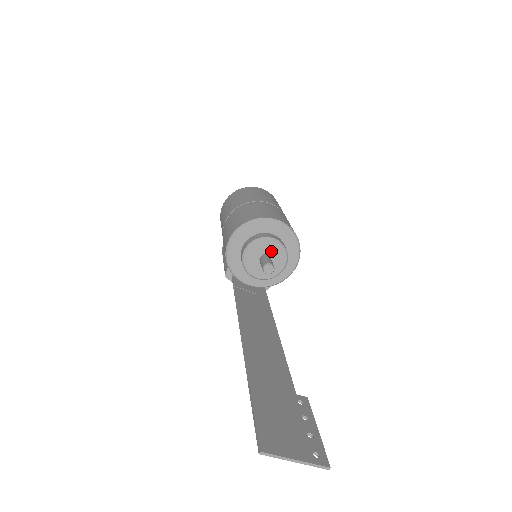
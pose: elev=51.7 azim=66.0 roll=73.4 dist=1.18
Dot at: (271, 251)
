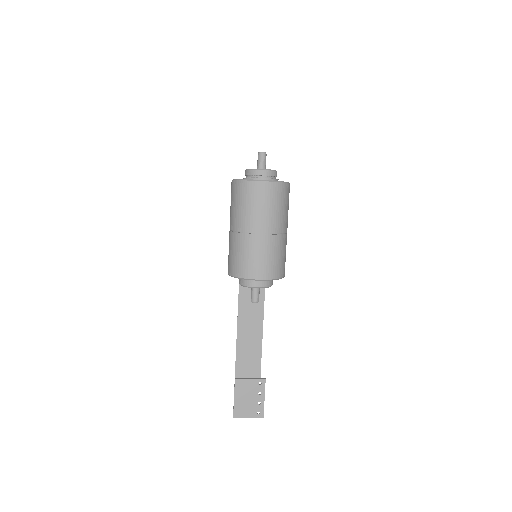
Dot at: occluded
